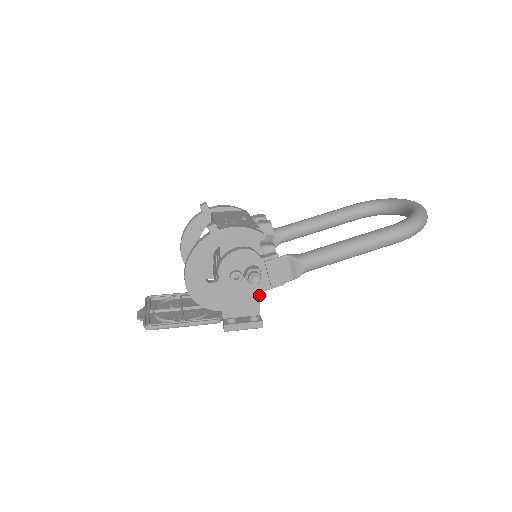
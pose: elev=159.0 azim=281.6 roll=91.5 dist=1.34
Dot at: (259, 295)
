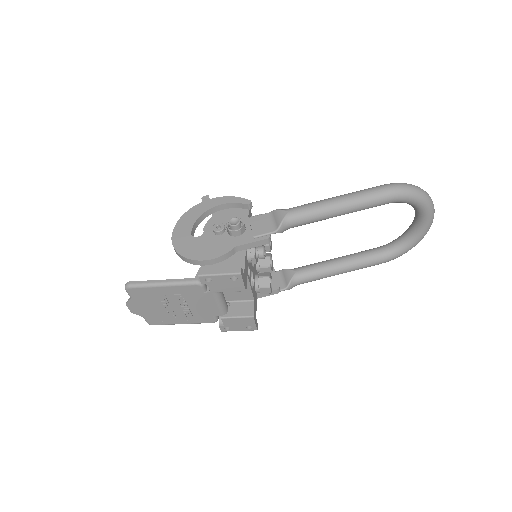
Dot at: (244, 256)
